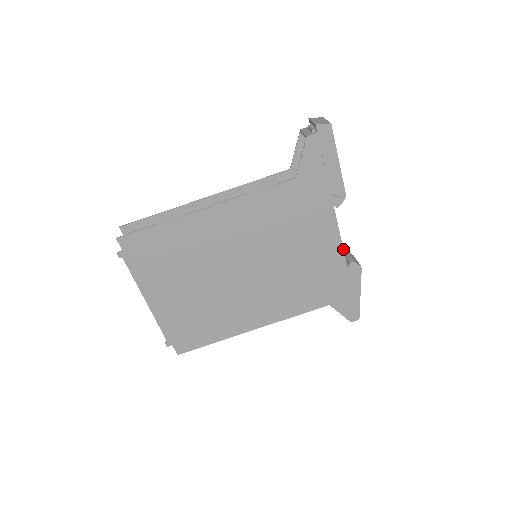
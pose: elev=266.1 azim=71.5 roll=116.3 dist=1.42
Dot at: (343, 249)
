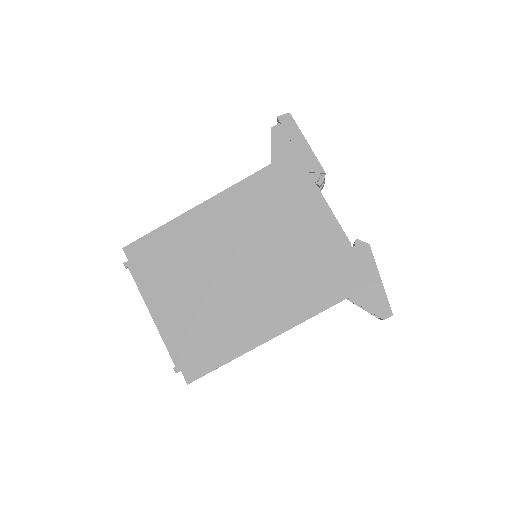
Dot at: (341, 227)
